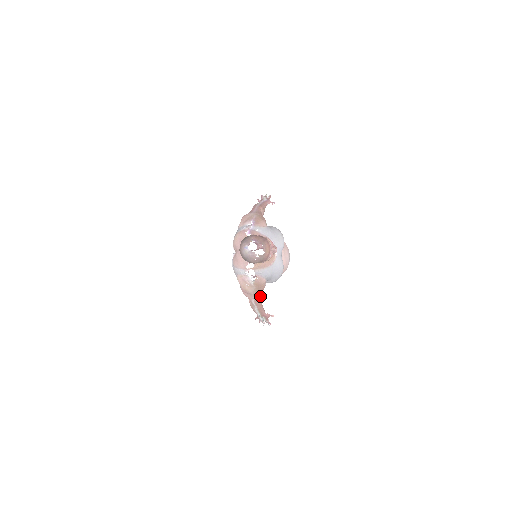
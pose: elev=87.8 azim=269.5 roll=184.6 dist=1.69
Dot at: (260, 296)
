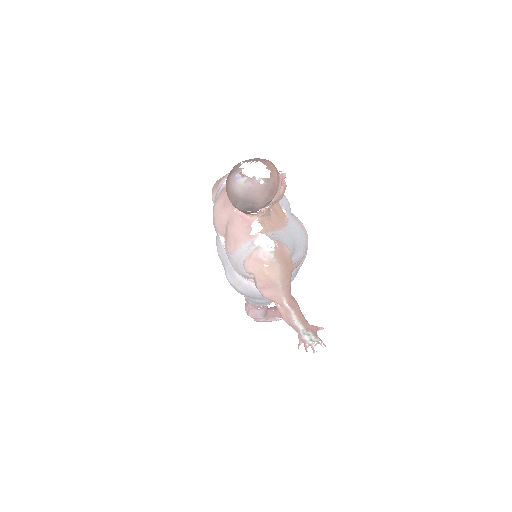
Dot at: (291, 295)
